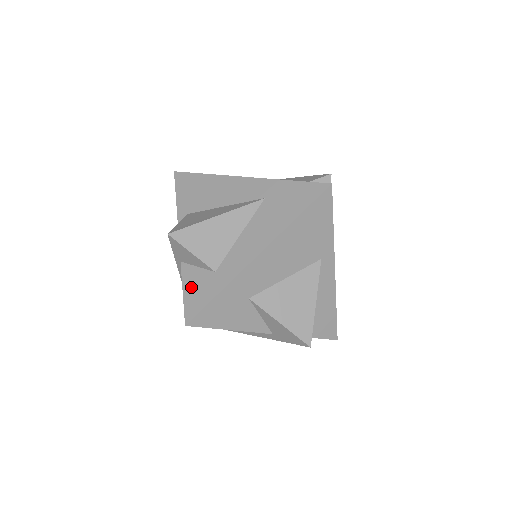
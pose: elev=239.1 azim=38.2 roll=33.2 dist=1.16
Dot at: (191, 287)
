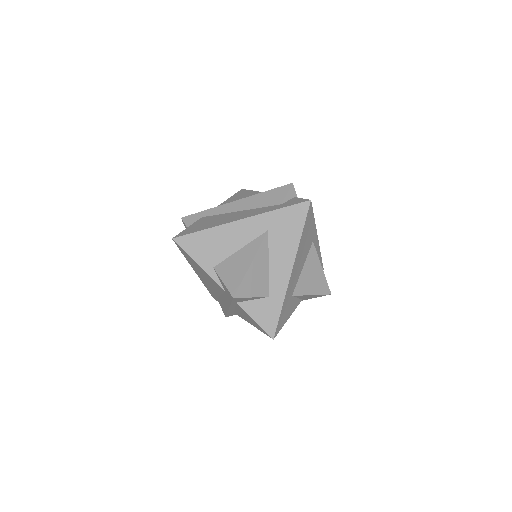
Dot at: (259, 315)
